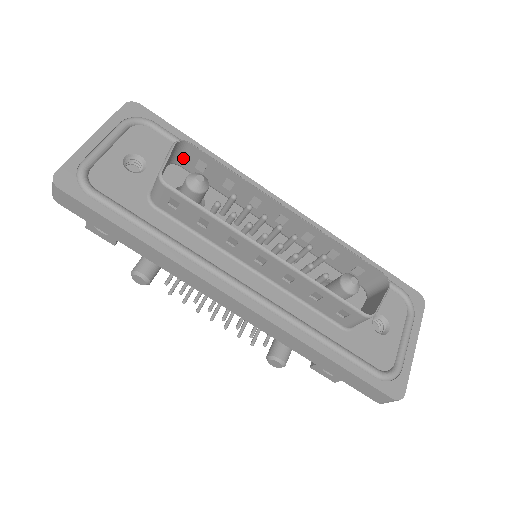
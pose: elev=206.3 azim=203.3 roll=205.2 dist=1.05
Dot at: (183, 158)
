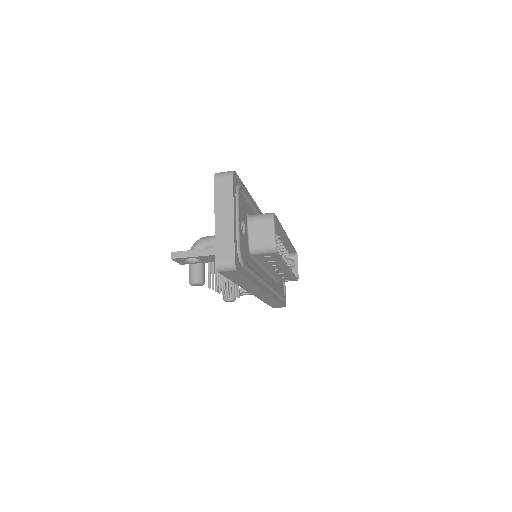
Dot at: occluded
